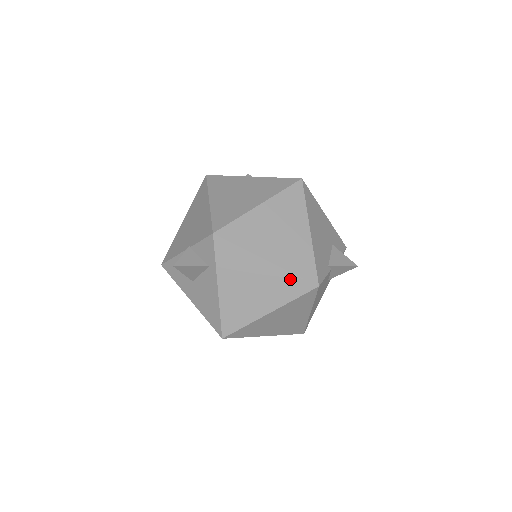
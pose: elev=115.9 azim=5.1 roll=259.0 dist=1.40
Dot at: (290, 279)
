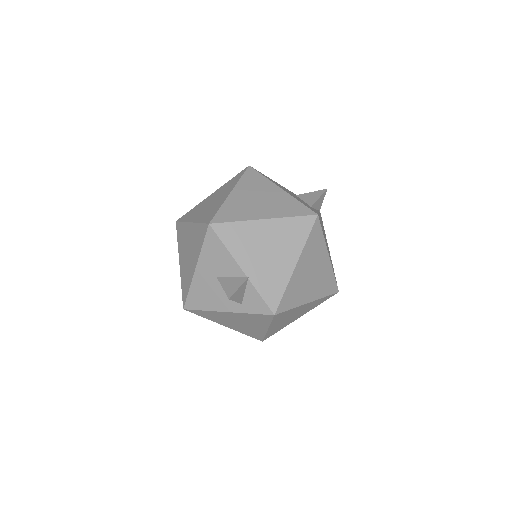
Dot at: (260, 335)
